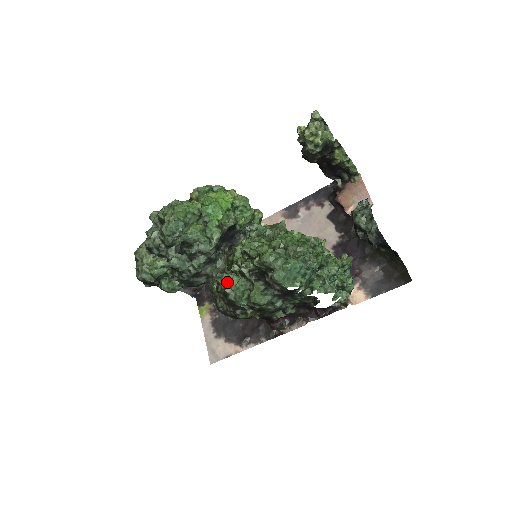
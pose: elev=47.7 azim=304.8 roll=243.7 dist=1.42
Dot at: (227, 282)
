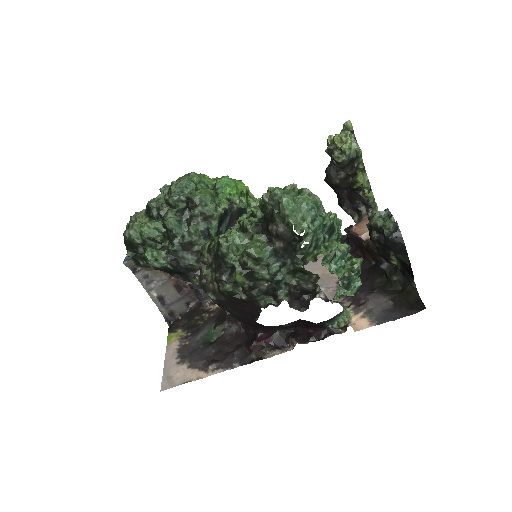
Dot at: (223, 235)
